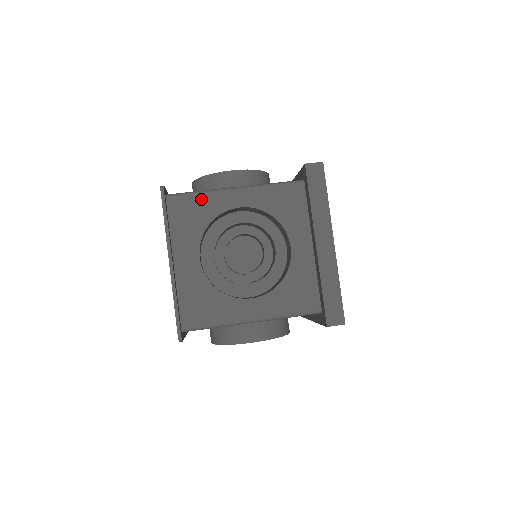
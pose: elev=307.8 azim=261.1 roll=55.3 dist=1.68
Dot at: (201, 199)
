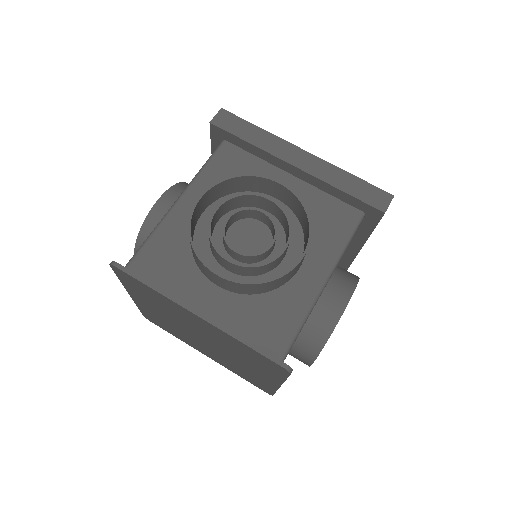
Dot at: occluded
